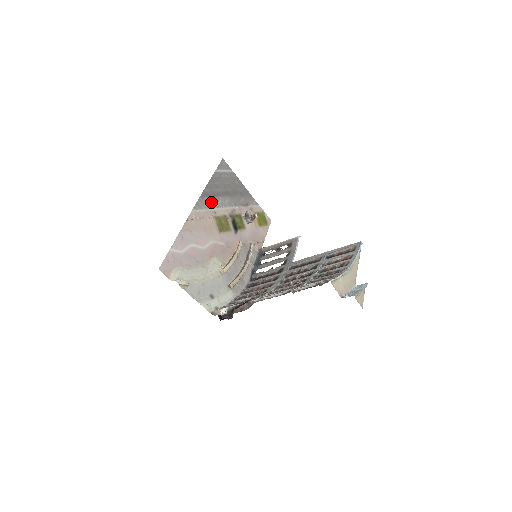
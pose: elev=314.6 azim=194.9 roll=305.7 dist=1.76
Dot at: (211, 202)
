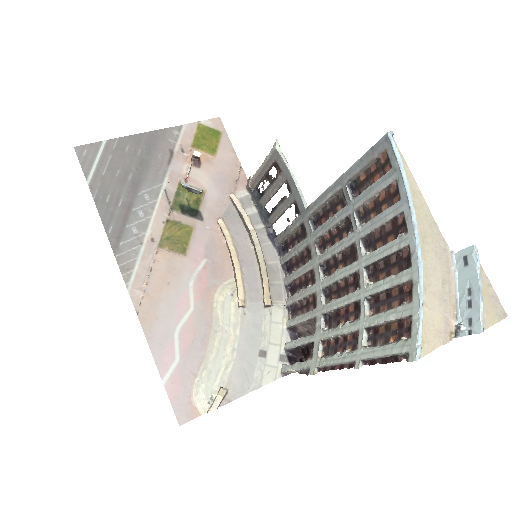
Dot at: (133, 235)
